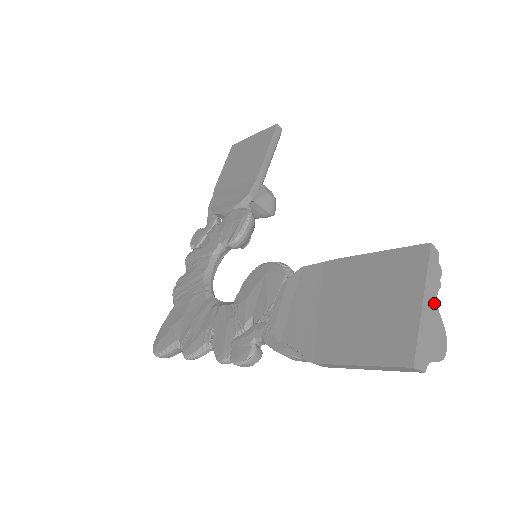
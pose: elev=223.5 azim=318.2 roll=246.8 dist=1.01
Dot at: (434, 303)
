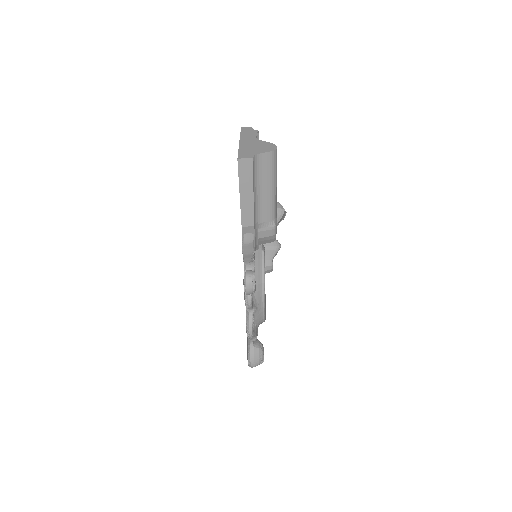
Dot at: (253, 140)
